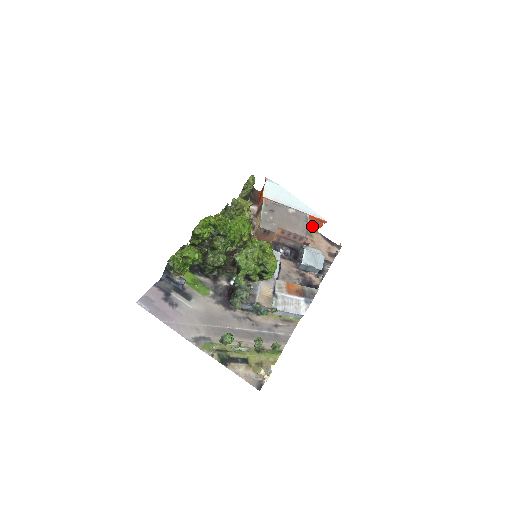
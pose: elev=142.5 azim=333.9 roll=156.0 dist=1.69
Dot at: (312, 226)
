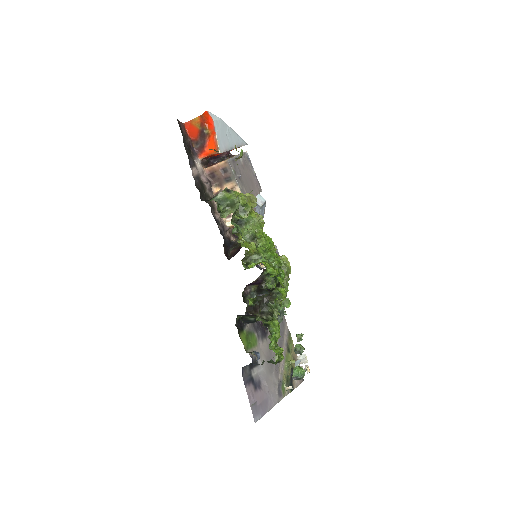
Dot at: occluded
